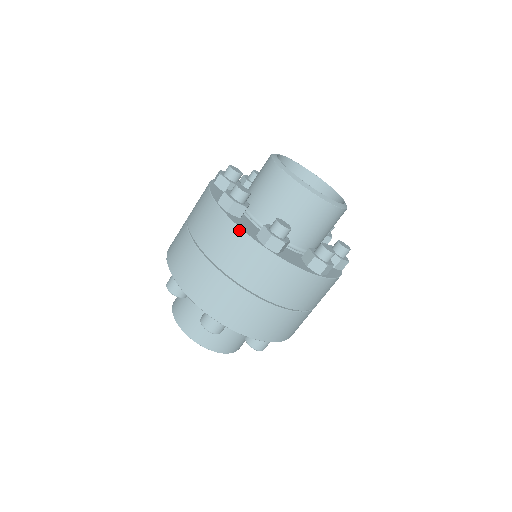
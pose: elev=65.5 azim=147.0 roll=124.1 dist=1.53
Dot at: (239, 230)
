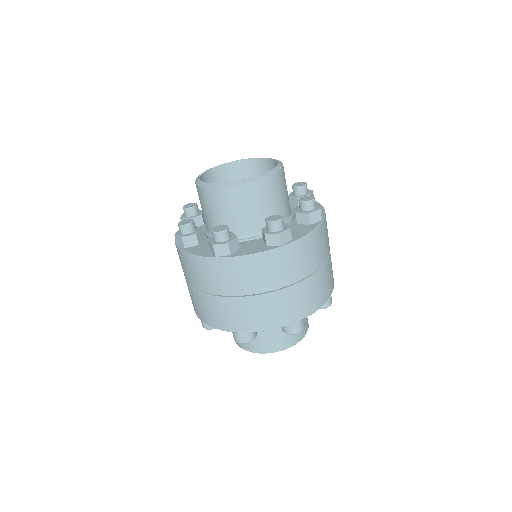
Dot at: (194, 257)
